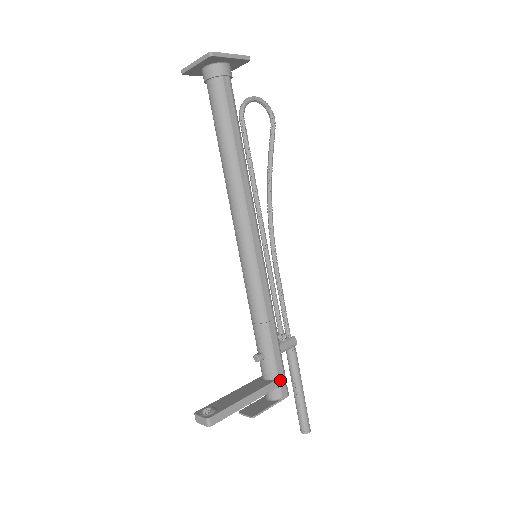
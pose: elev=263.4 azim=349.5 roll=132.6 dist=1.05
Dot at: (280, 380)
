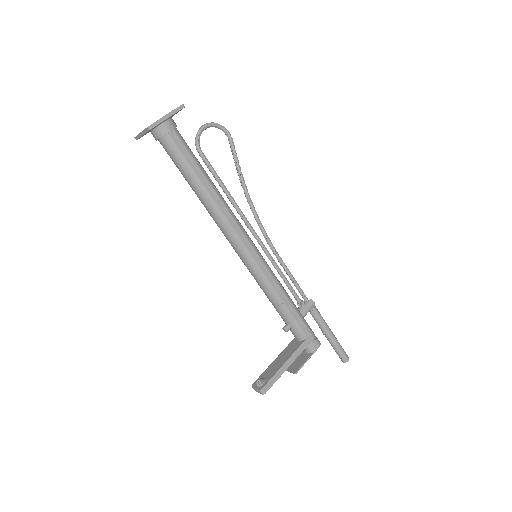
Dot at: (309, 338)
